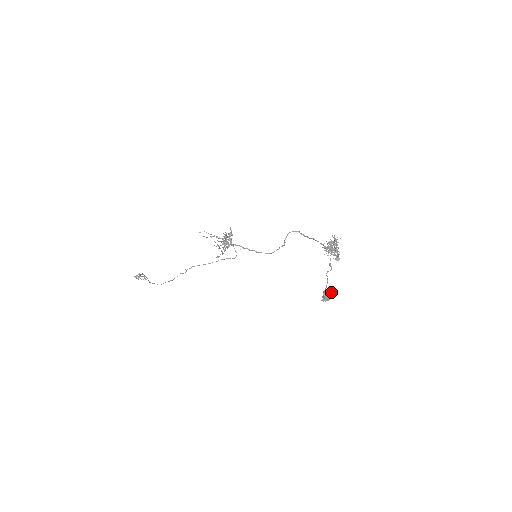
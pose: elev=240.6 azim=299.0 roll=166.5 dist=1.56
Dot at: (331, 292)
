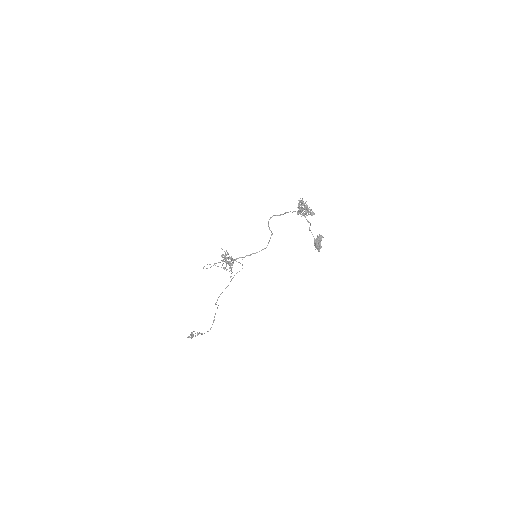
Dot at: (319, 240)
